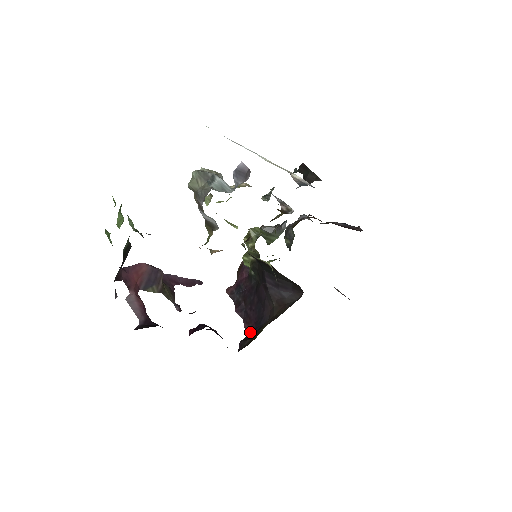
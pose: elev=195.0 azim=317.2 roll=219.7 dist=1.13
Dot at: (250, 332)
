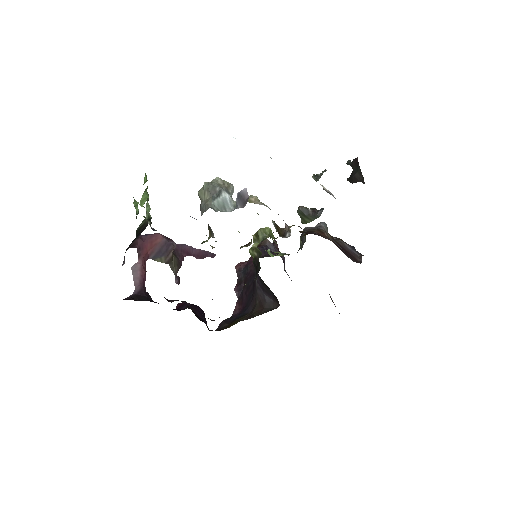
Dot at: (236, 314)
